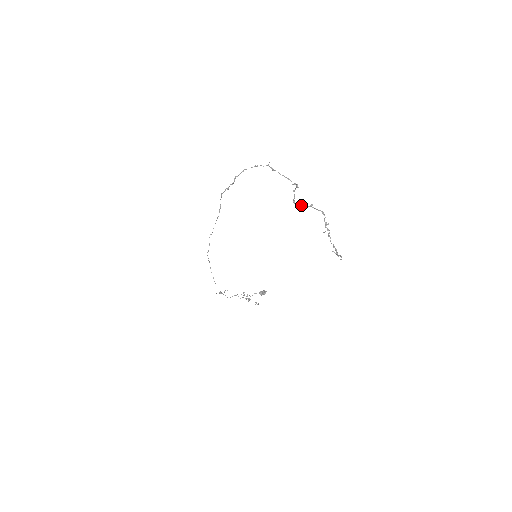
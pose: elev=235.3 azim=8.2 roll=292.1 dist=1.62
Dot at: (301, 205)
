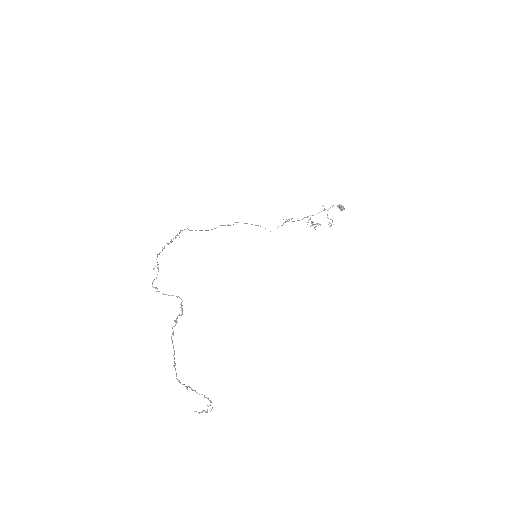
Dot at: (174, 353)
